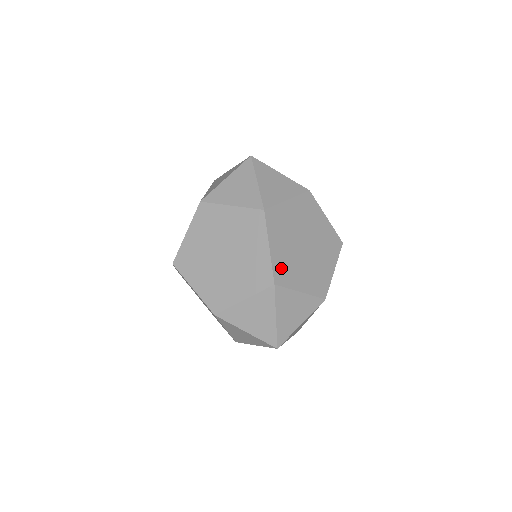
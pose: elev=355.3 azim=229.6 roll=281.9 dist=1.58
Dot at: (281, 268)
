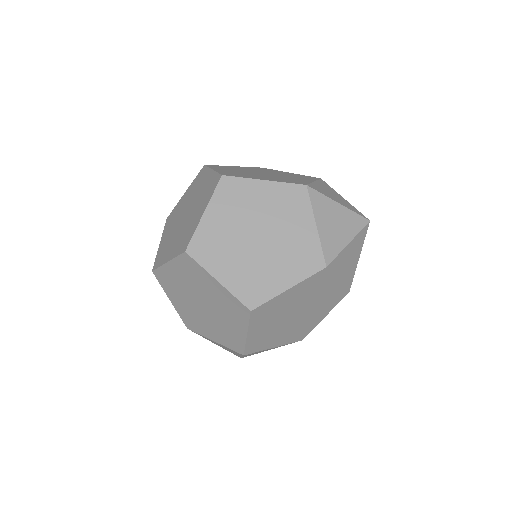
Dot at: occluded
